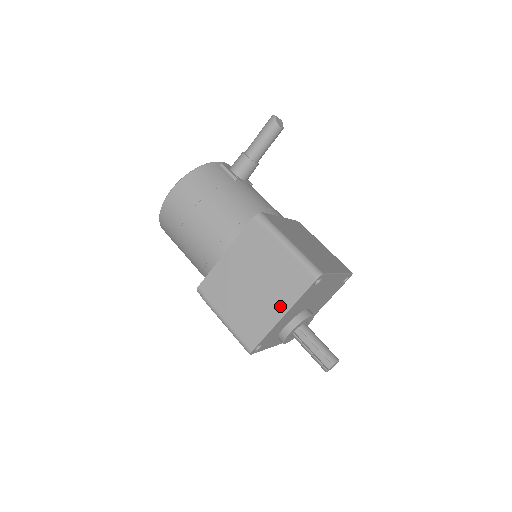
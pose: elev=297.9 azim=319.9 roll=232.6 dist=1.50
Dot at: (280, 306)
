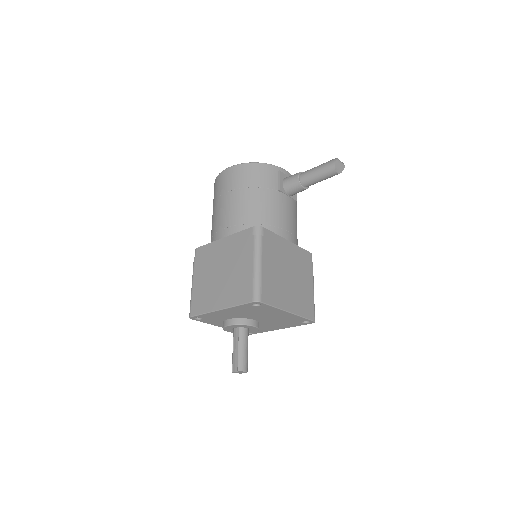
Dot at: (223, 301)
